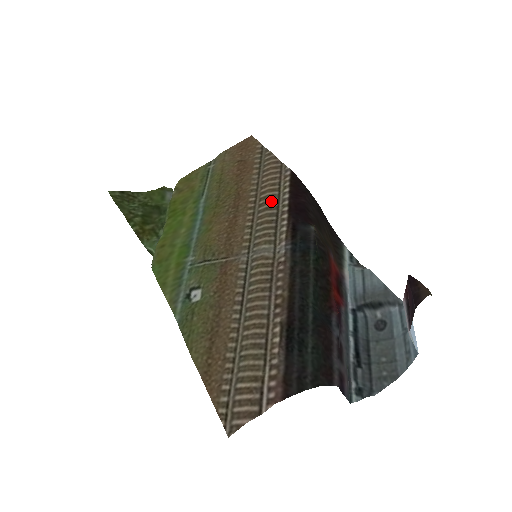
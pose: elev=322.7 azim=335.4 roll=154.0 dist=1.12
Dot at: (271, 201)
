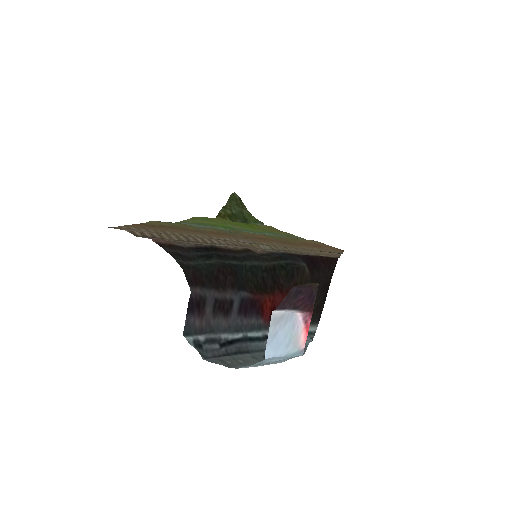
Dot at: (304, 251)
